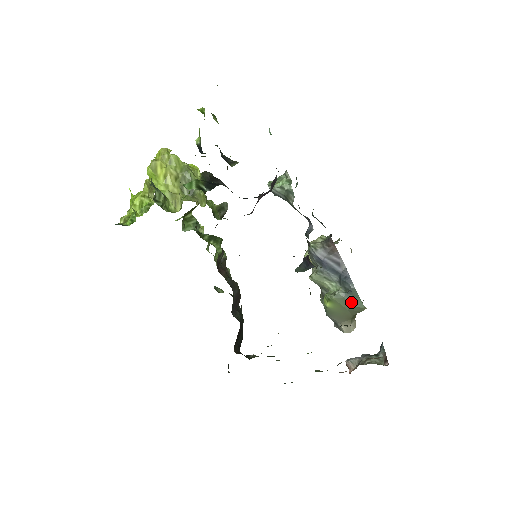
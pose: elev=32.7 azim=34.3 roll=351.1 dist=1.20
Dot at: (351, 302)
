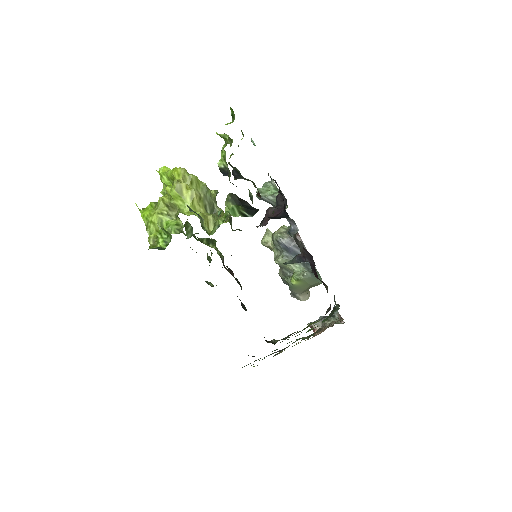
Dot at: (315, 280)
